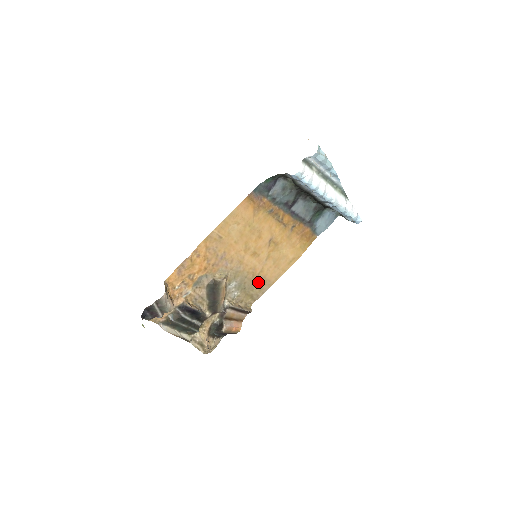
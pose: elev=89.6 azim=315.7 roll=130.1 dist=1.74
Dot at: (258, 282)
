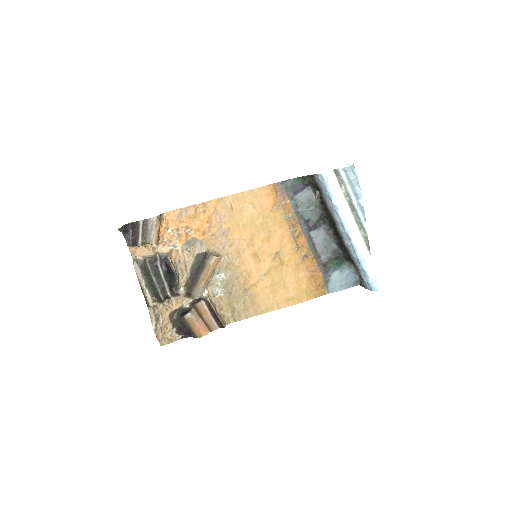
Dot at: (247, 297)
